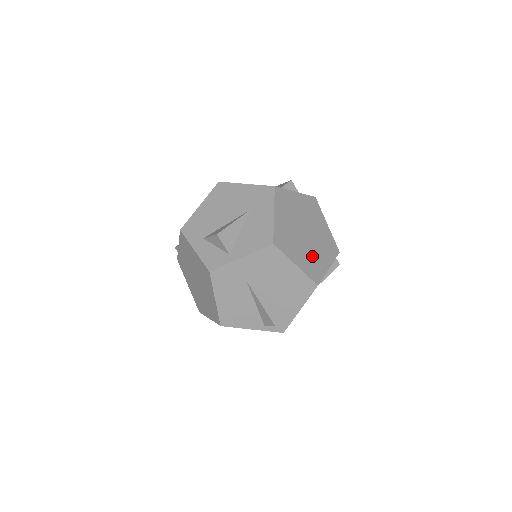
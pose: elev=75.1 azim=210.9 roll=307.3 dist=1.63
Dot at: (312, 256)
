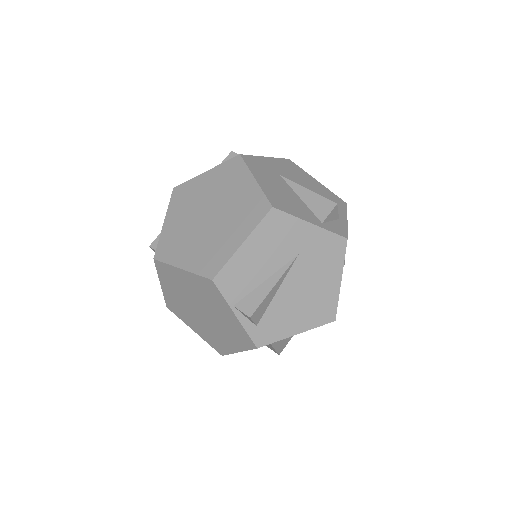
Dot at: occluded
